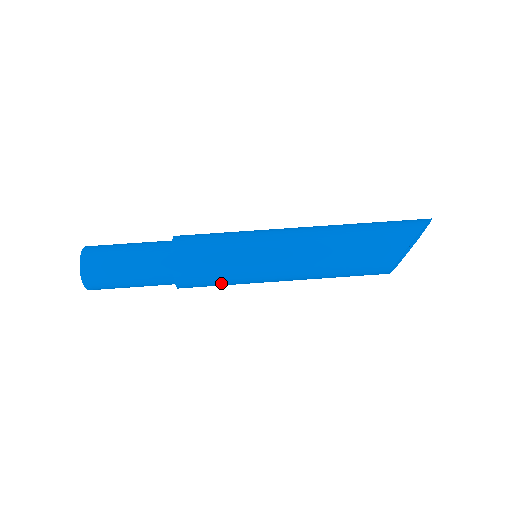
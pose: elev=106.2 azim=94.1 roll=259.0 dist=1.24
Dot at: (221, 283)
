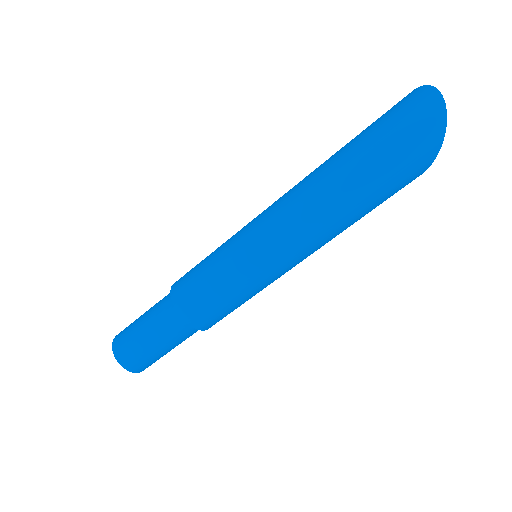
Dot at: occluded
